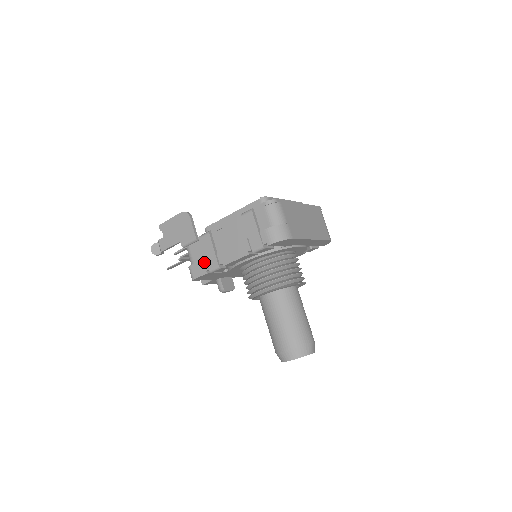
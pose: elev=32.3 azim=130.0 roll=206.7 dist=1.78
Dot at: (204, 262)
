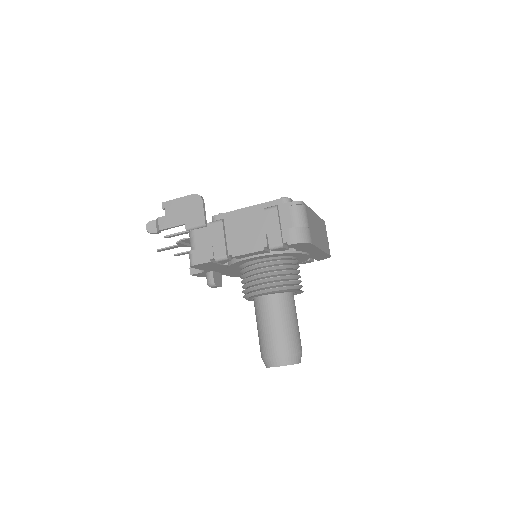
Dot at: (210, 249)
